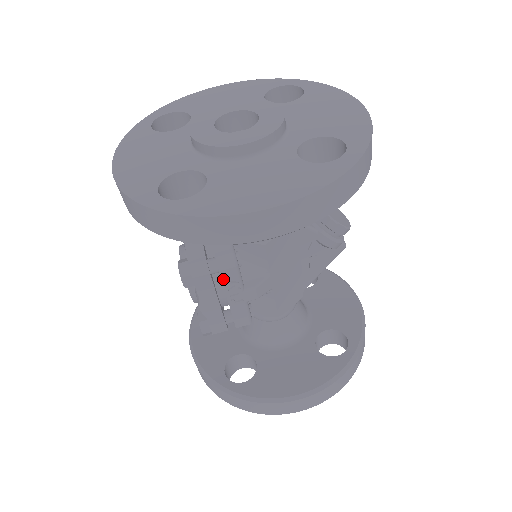
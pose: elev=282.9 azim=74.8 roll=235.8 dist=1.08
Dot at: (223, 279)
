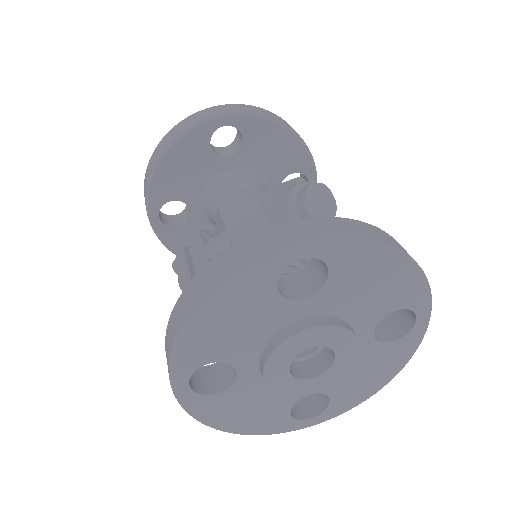
Dot at: occluded
